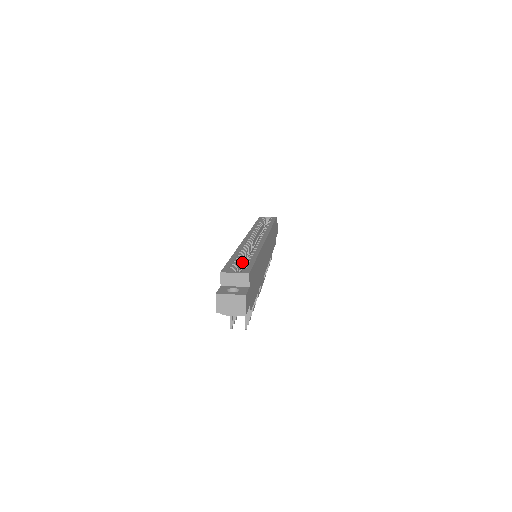
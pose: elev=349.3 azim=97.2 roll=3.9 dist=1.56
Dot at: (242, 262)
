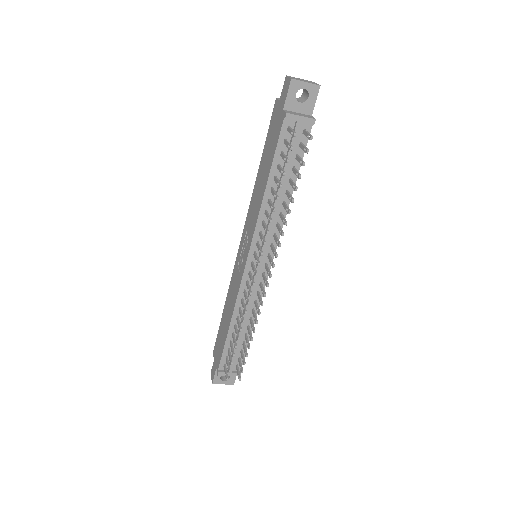
Dot at: occluded
